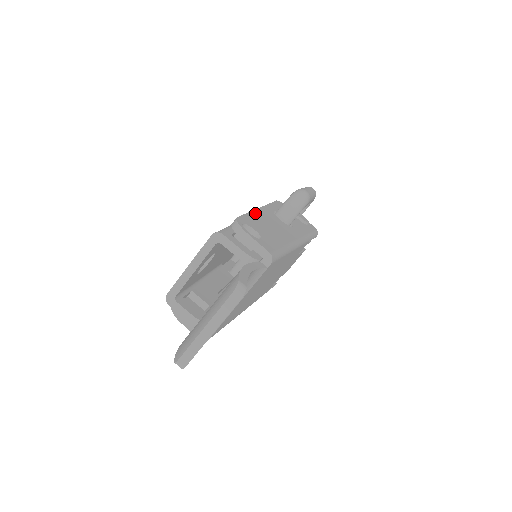
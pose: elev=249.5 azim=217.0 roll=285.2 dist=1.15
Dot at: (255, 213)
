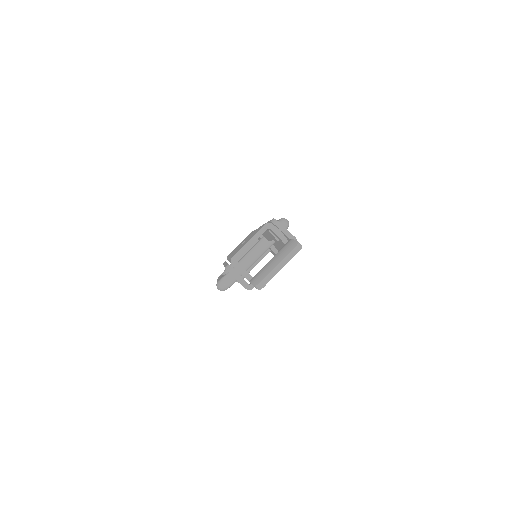
Dot at: occluded
